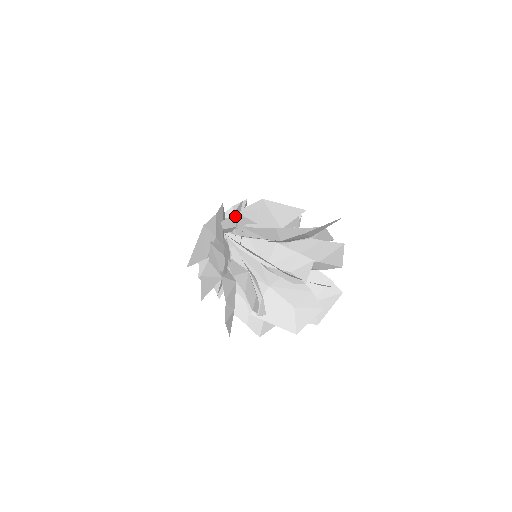
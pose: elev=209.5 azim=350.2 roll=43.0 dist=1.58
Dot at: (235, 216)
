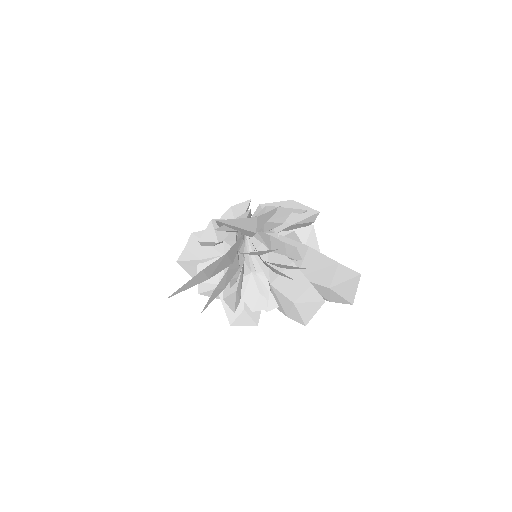
Dot at: (206, 239)
